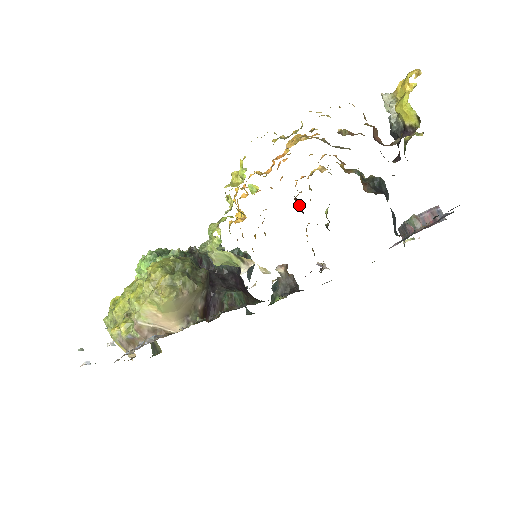
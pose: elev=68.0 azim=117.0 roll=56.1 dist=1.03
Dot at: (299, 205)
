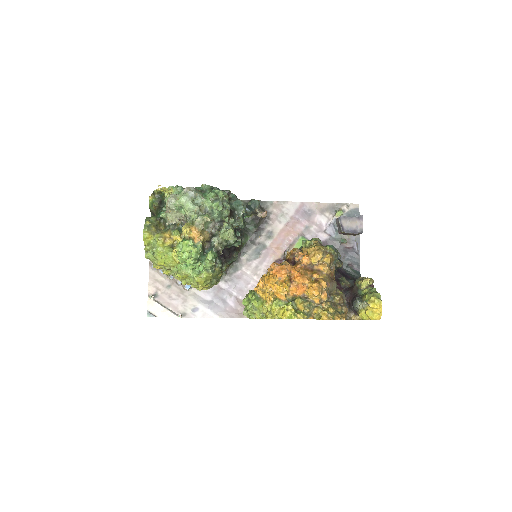
Dot at: (295, 263)
